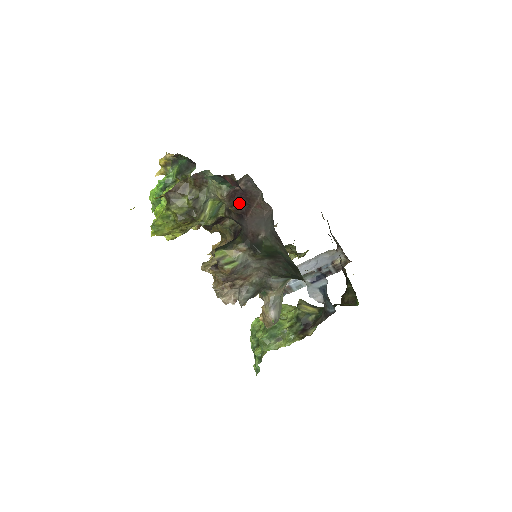
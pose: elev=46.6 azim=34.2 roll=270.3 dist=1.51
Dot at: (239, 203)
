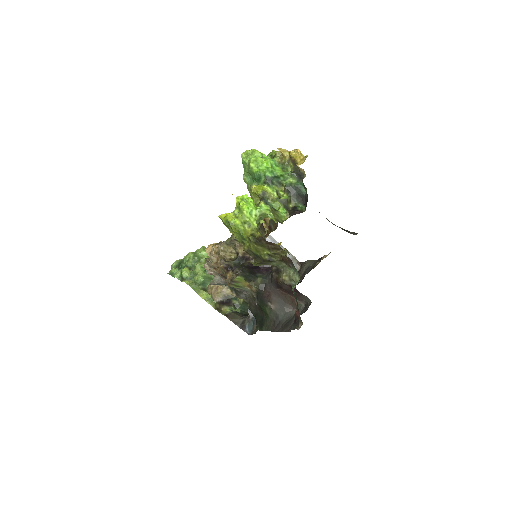
Dot at: (287, 286)
